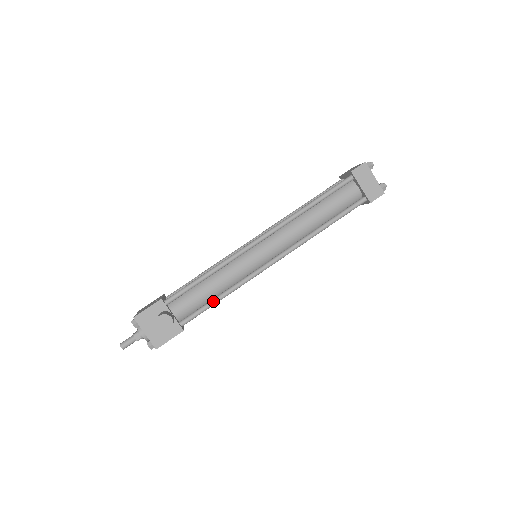
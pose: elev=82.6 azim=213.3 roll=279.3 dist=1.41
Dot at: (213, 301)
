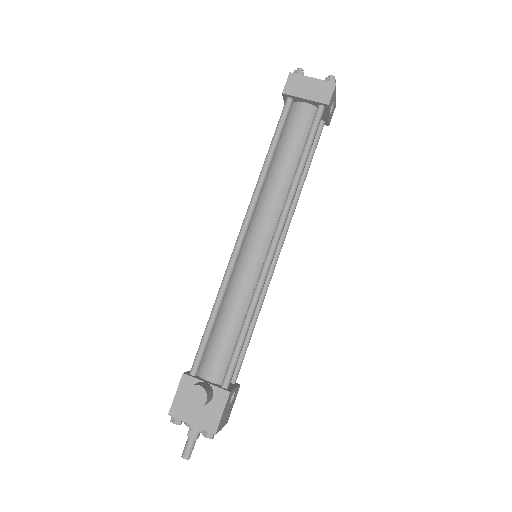
Dot at: (240, 336)
